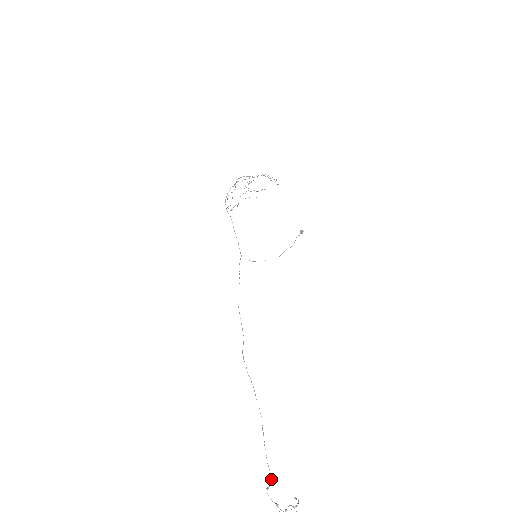
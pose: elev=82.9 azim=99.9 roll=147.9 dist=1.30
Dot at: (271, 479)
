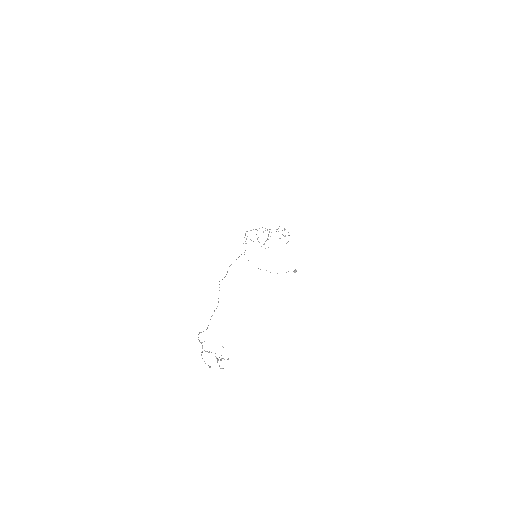
Dot at: (207, 328)
